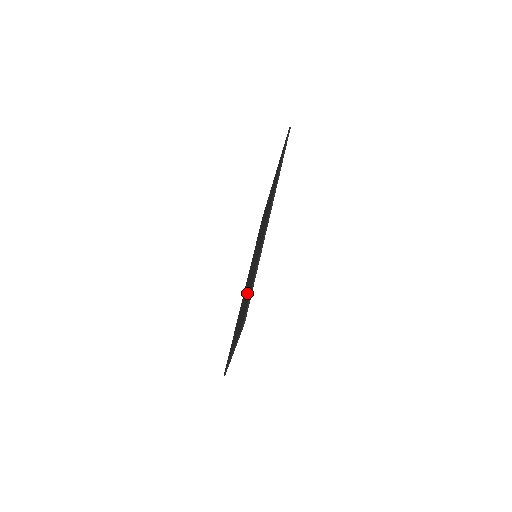
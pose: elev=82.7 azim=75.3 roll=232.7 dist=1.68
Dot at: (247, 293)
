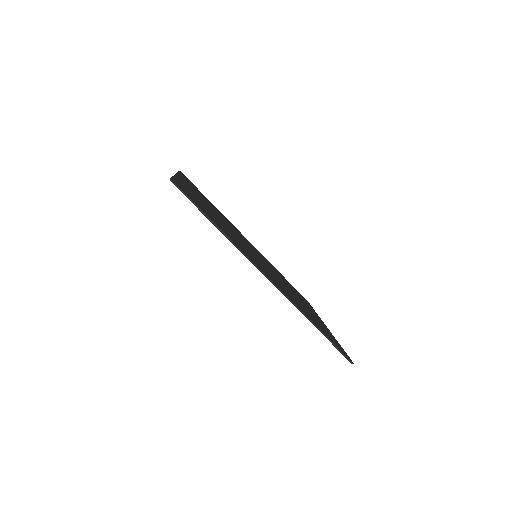
Dot at: occluded
